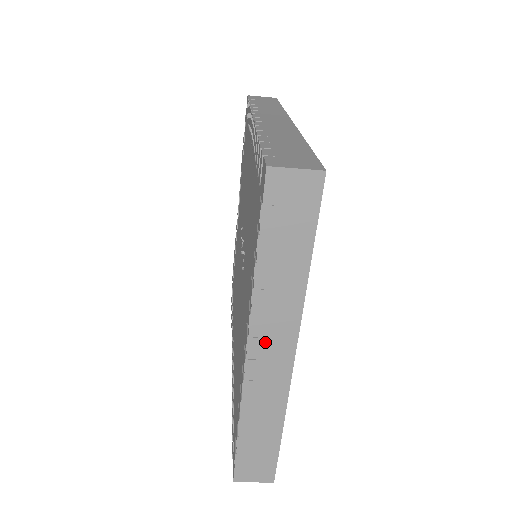
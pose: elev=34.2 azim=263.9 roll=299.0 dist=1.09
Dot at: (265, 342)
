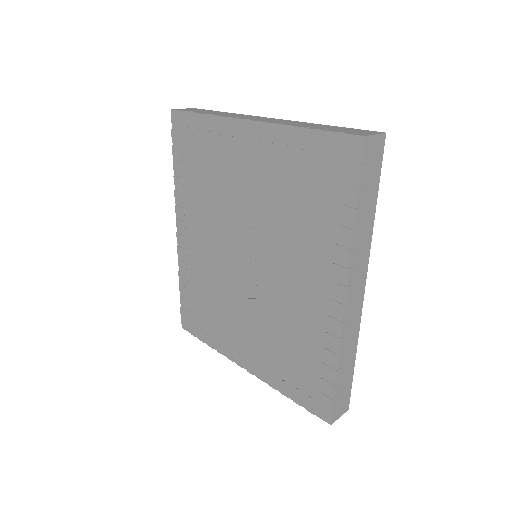
Dot at: occluded
